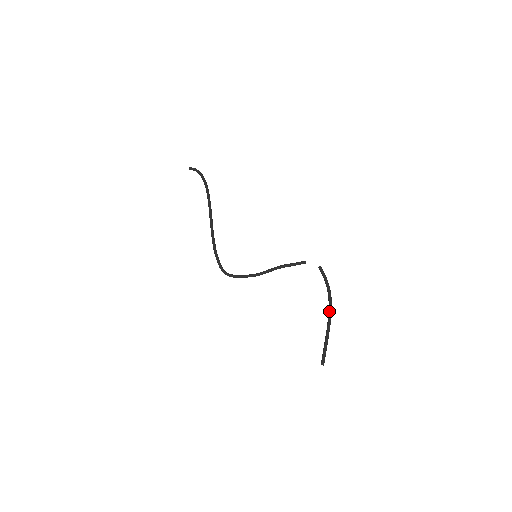
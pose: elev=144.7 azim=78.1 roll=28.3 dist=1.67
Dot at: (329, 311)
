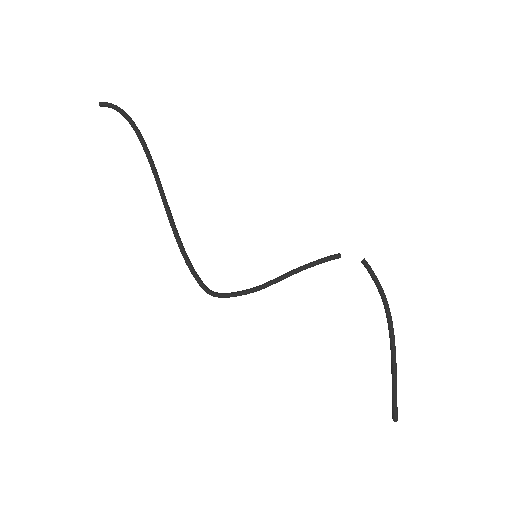
Dot at: (391, 333)
